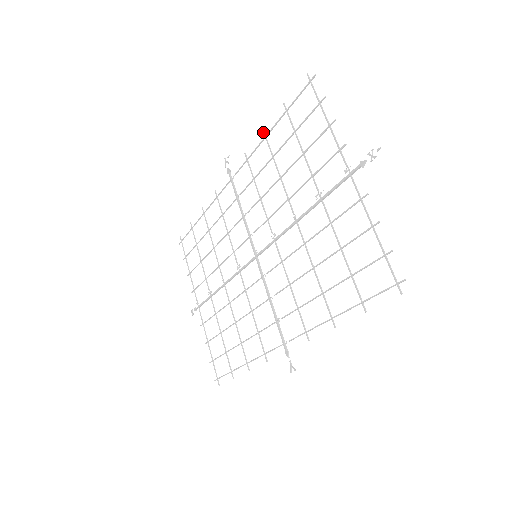
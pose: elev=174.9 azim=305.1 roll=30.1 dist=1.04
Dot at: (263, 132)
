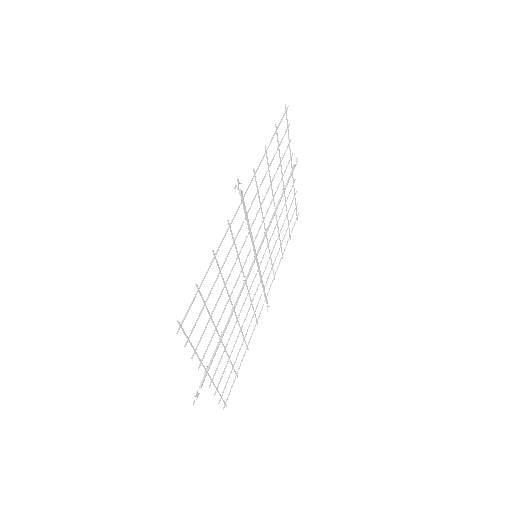
Dot at: (213, 252)
